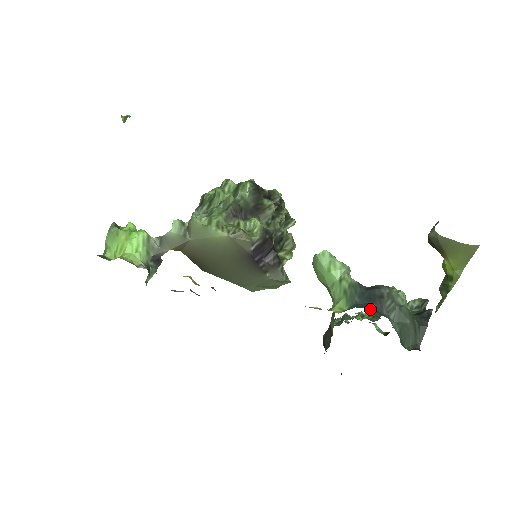
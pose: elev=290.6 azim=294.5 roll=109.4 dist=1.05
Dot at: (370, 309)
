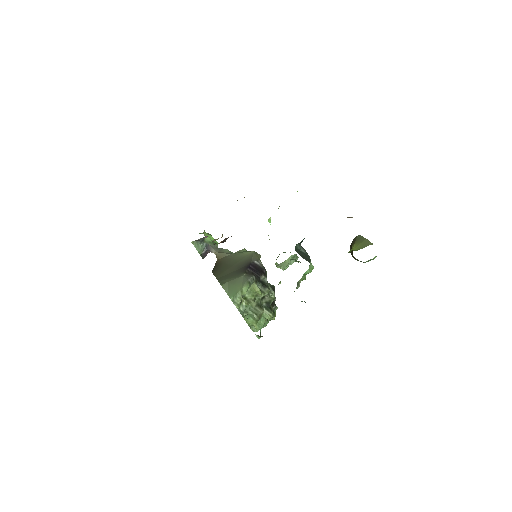
Dot at: occluded
